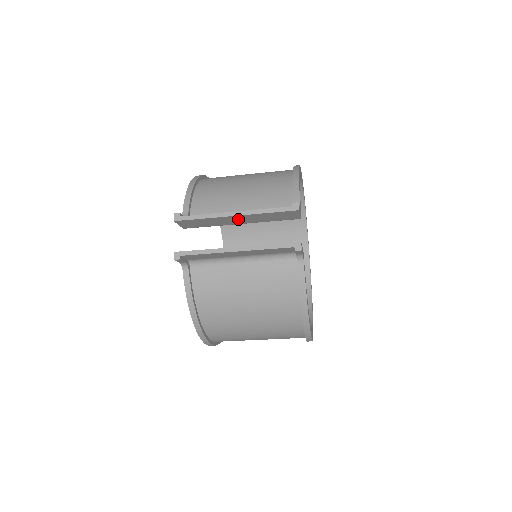
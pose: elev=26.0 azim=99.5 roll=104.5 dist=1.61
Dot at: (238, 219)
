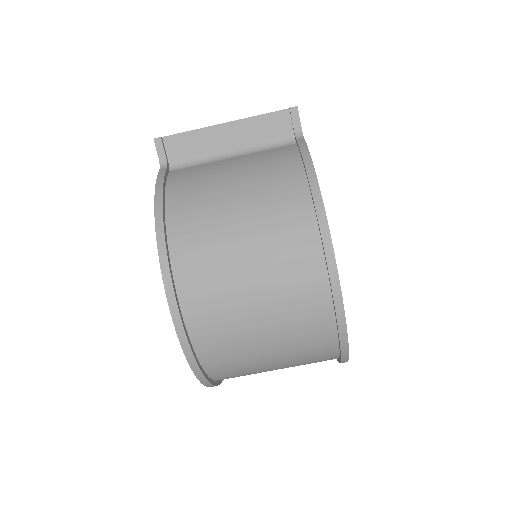
Dot at: occluded
